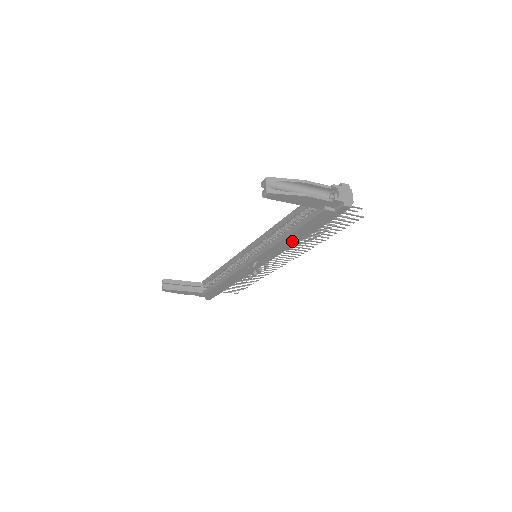
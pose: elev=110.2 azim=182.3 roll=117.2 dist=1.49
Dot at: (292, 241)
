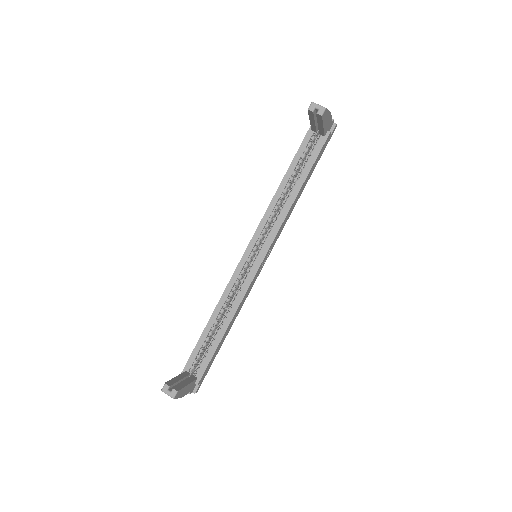
Dot at: (298, 196)
